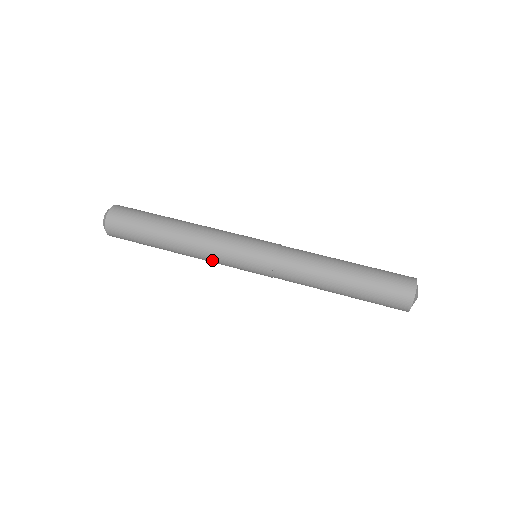
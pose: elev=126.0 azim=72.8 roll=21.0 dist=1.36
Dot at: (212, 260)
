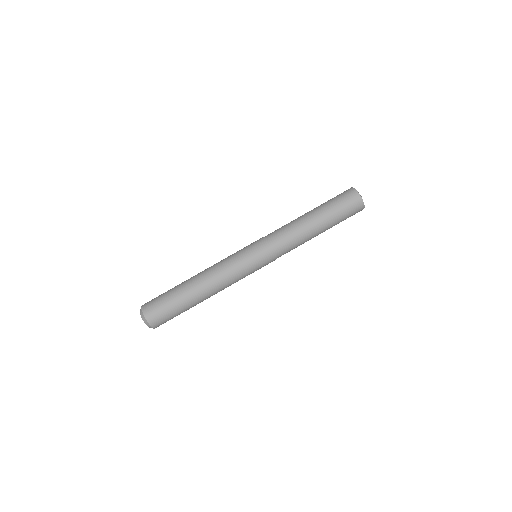
Dot at: occluded
